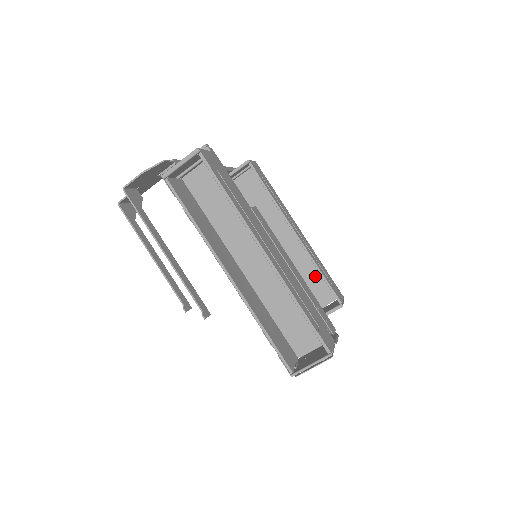
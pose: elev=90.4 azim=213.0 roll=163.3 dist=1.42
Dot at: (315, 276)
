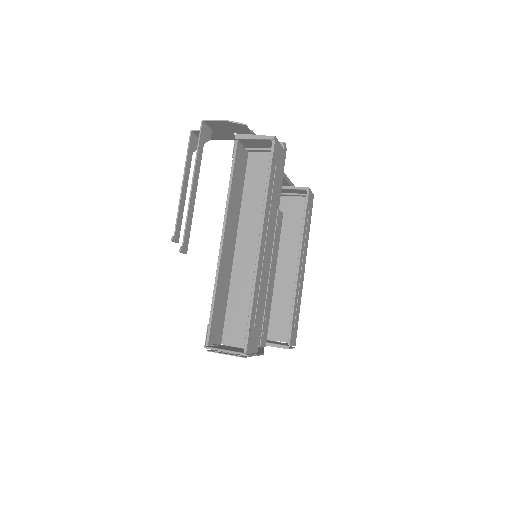
Dot at: (288, 312)
